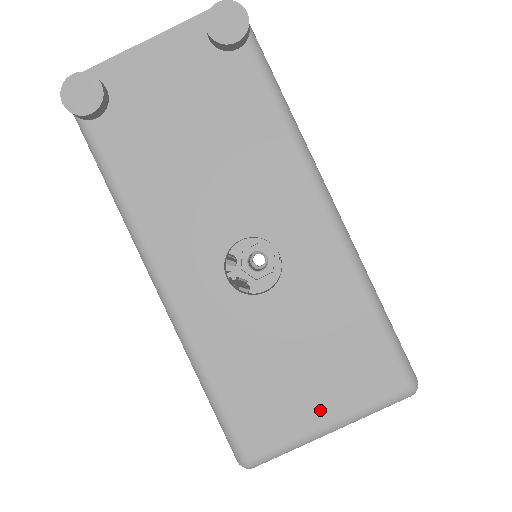
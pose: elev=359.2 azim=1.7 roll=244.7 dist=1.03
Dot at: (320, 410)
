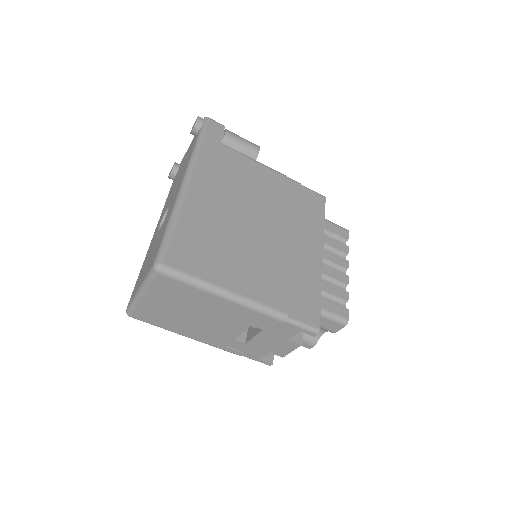
Dot at: (141, 281)
